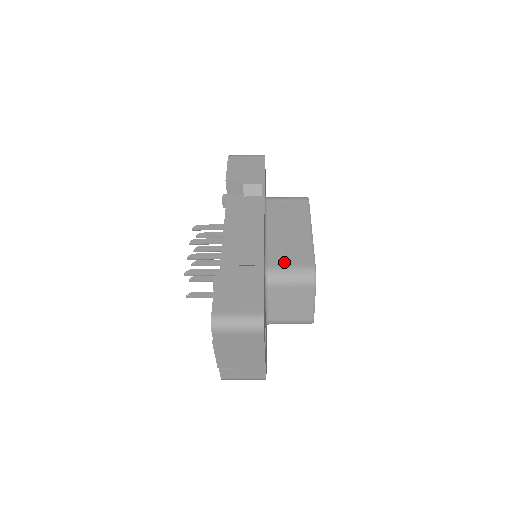
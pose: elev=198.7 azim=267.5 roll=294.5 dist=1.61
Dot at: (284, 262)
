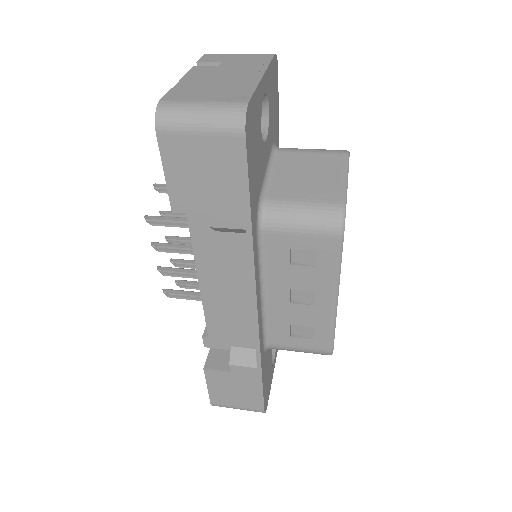
Dot at: (290, 342)
